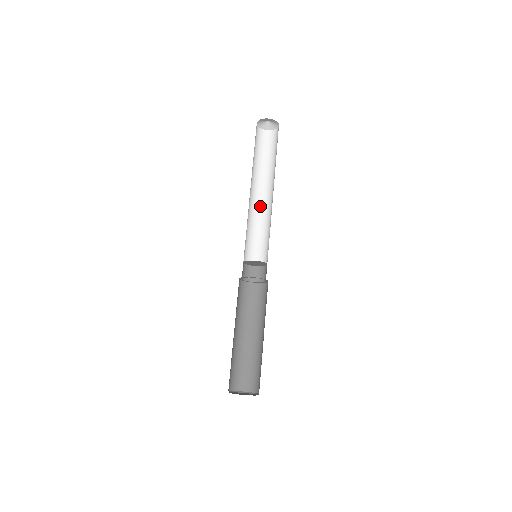
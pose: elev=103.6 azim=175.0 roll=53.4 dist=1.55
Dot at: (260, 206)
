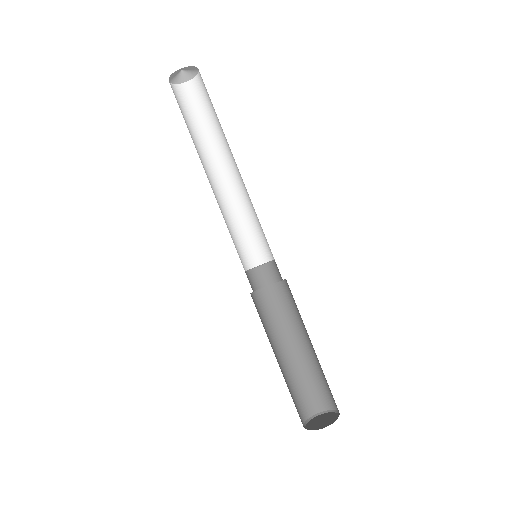
Dot at: (215, 191)
